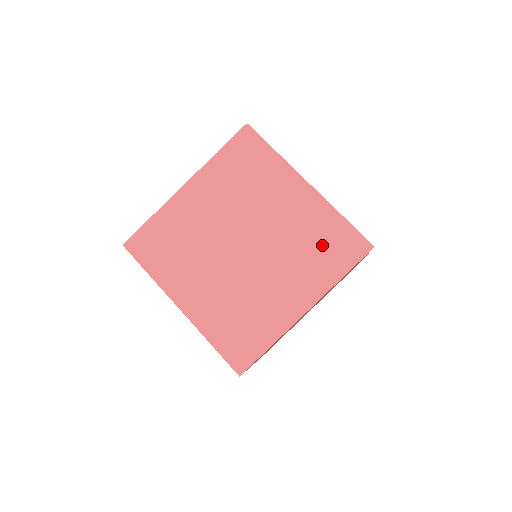
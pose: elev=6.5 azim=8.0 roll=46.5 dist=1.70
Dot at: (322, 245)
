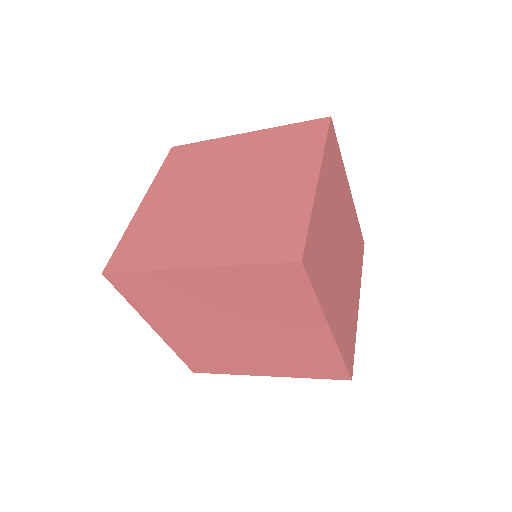
Dot at: (308, 361)
